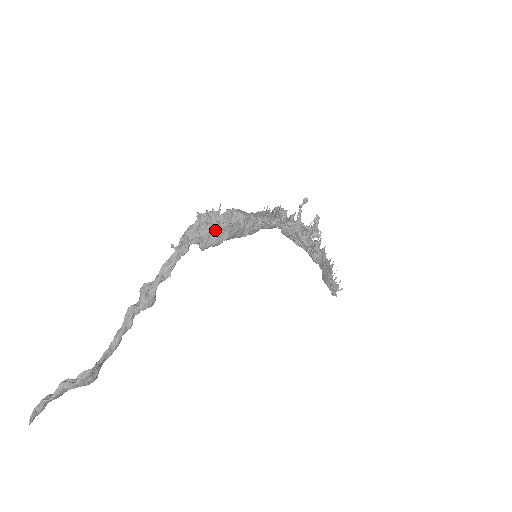
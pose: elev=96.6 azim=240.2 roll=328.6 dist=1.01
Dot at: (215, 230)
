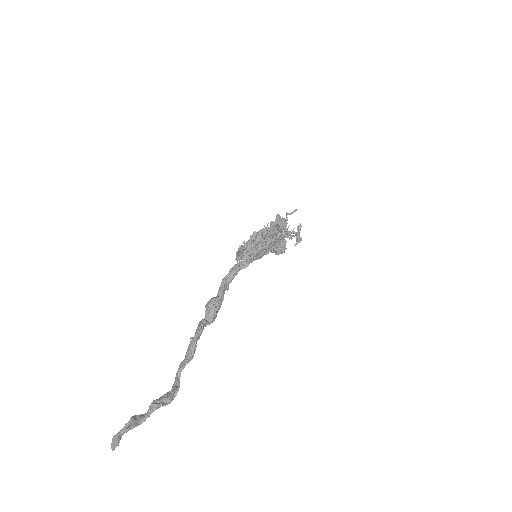
Dot at: (267, 249)
